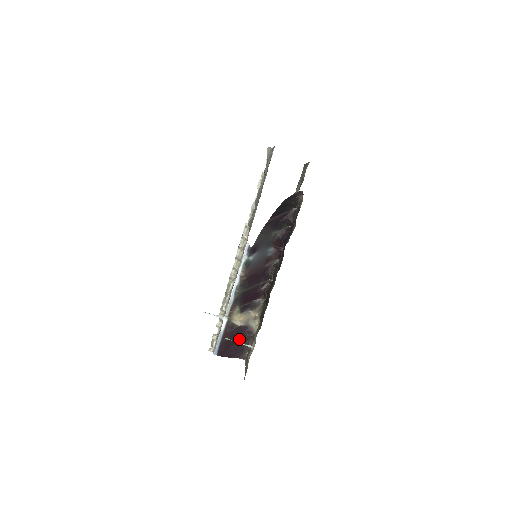
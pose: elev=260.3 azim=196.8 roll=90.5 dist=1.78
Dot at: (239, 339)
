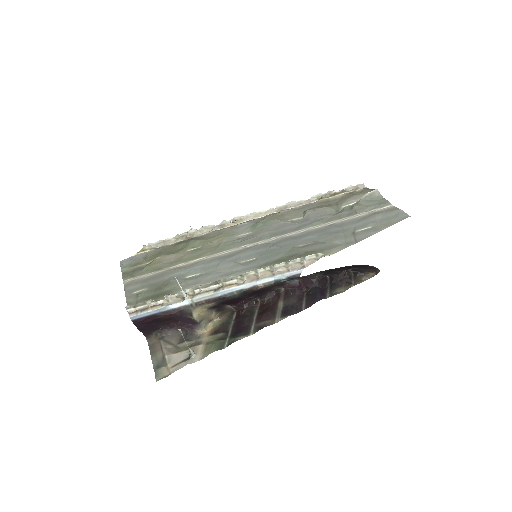
Dot at: (169, 321)
